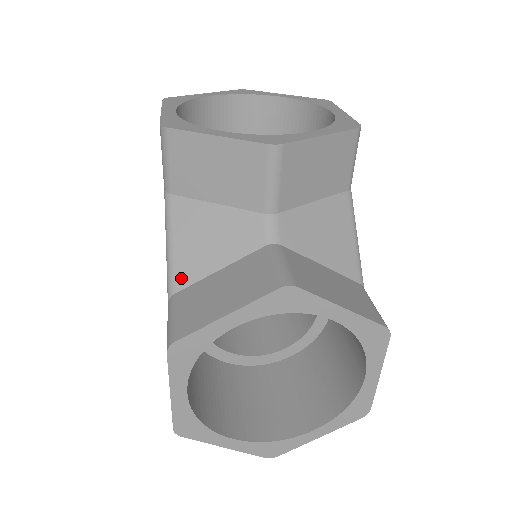
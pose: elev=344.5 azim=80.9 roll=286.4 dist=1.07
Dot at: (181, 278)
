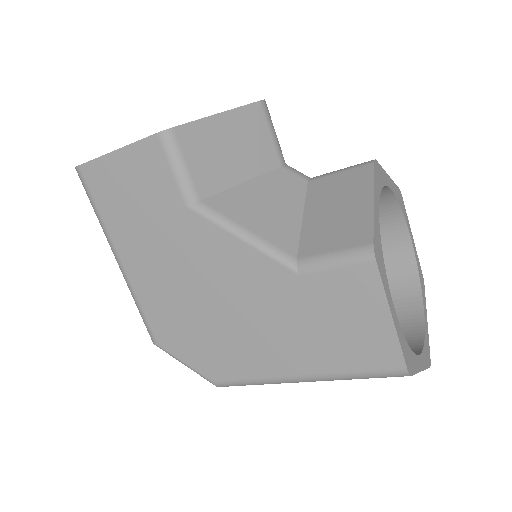
Dot at: (286, 245)
